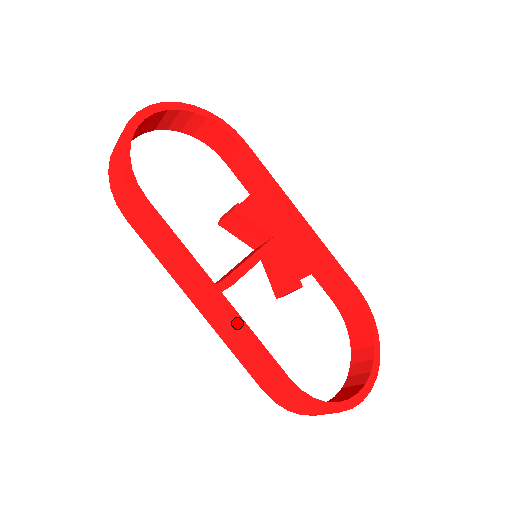
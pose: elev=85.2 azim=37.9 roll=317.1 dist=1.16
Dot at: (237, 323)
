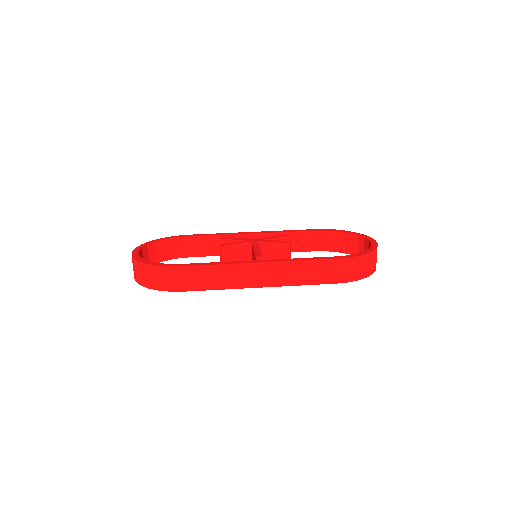
Dot at: (285, 261)
